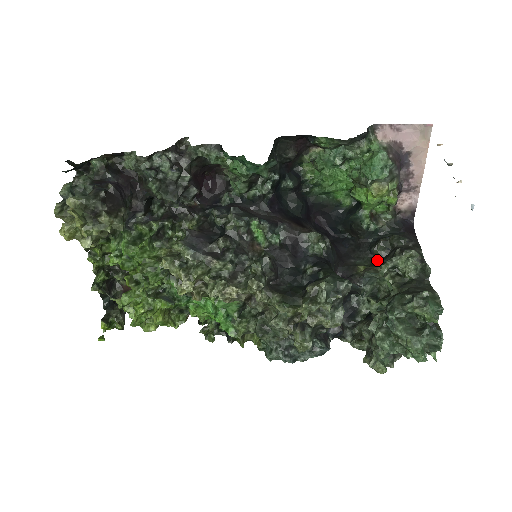
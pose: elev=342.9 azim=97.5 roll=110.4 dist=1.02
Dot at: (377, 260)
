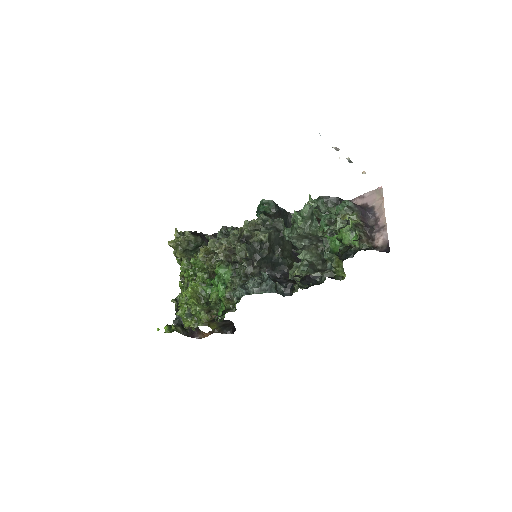
Dot at: (340, 255)
